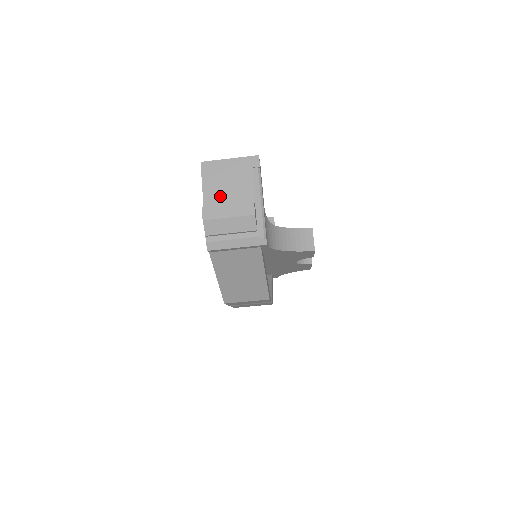
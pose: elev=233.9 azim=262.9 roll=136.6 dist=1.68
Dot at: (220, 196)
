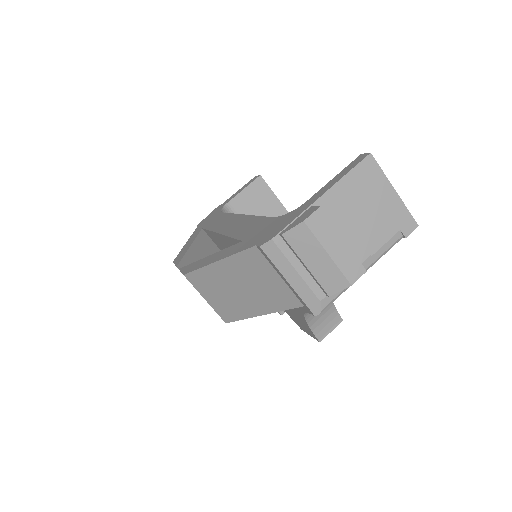
Dot at: (342, 213)
